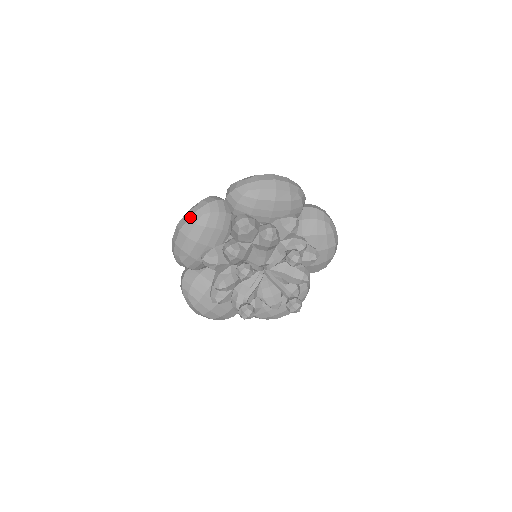
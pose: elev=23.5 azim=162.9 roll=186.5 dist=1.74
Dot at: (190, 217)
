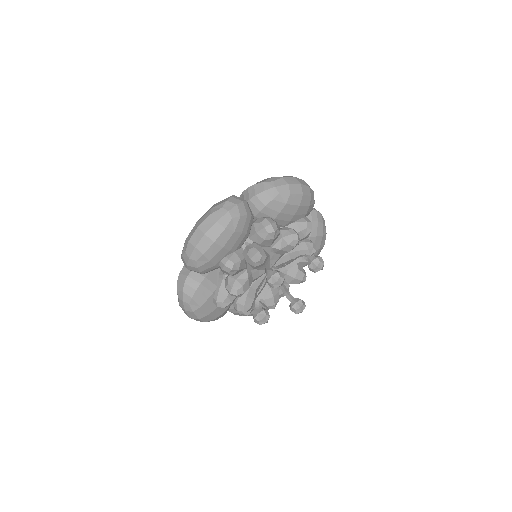
Dot at: (218, 220)
